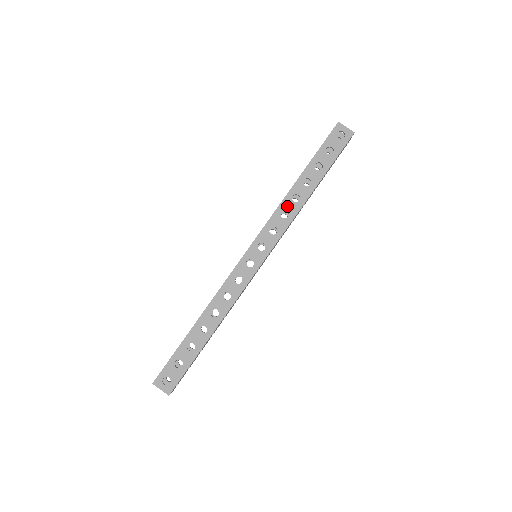
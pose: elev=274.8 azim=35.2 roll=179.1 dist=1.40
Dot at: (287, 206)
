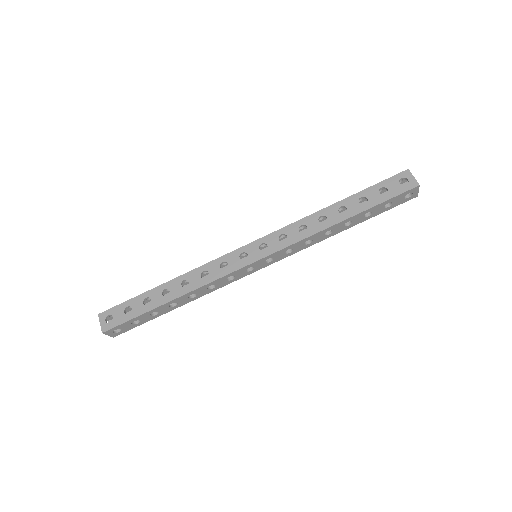
Dot at: (317, 237)
